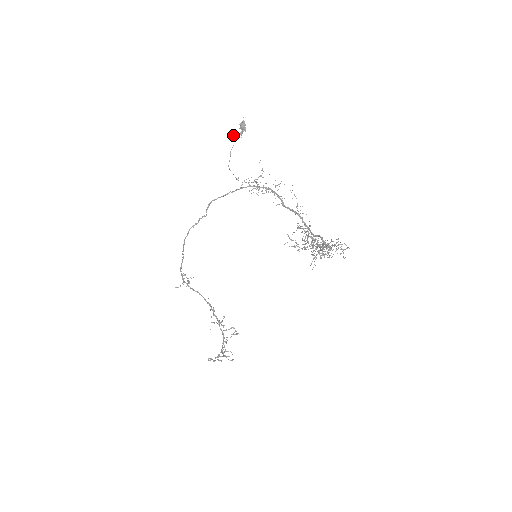
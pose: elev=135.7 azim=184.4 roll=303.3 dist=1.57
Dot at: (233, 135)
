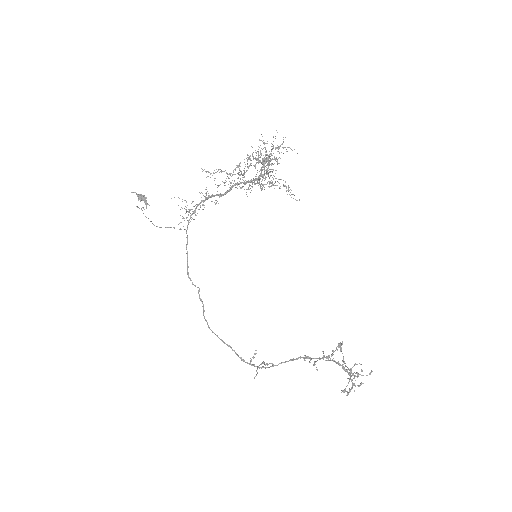
Dot at: (137, 207)
